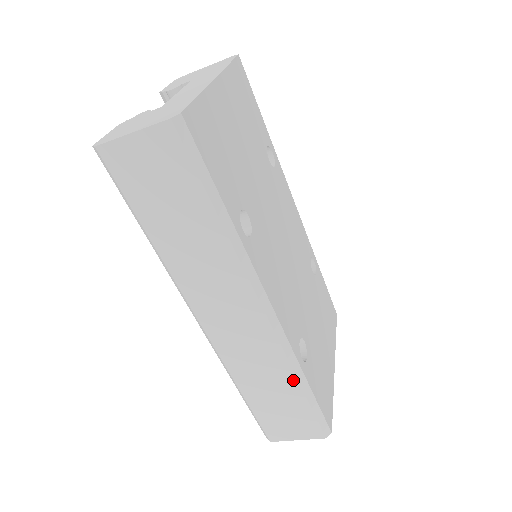
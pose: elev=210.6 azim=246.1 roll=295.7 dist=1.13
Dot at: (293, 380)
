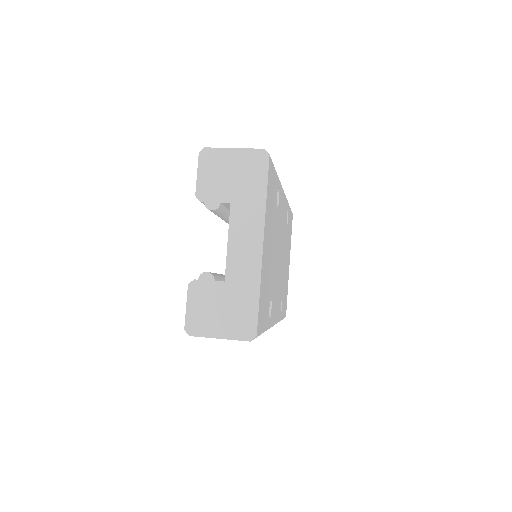
Dot at: occluded
